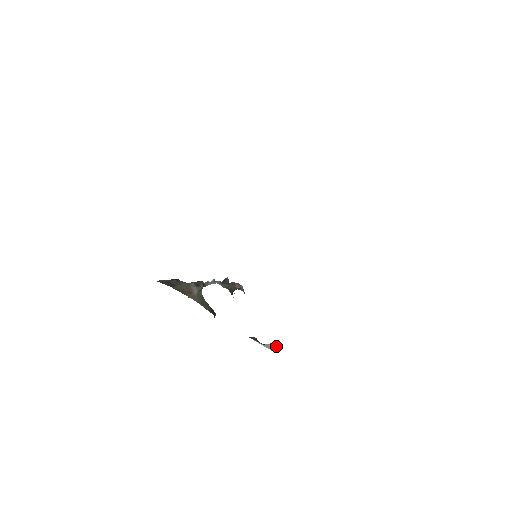
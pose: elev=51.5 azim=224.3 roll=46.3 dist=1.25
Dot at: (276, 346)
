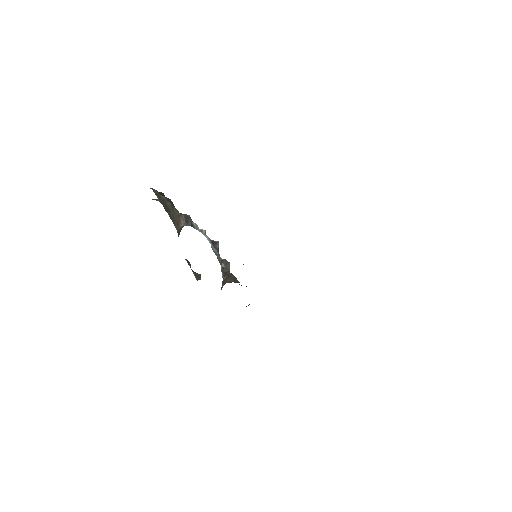
Dot at: occluded
